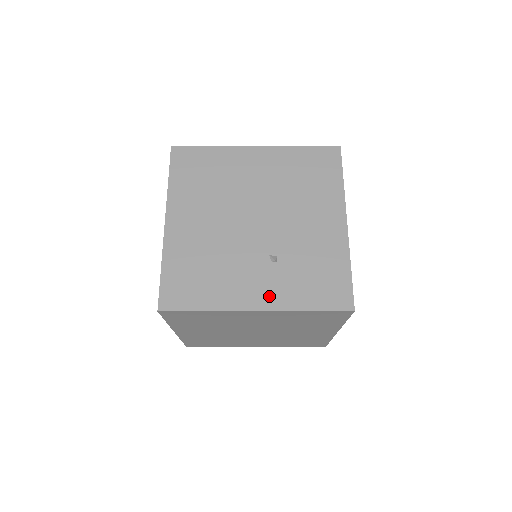
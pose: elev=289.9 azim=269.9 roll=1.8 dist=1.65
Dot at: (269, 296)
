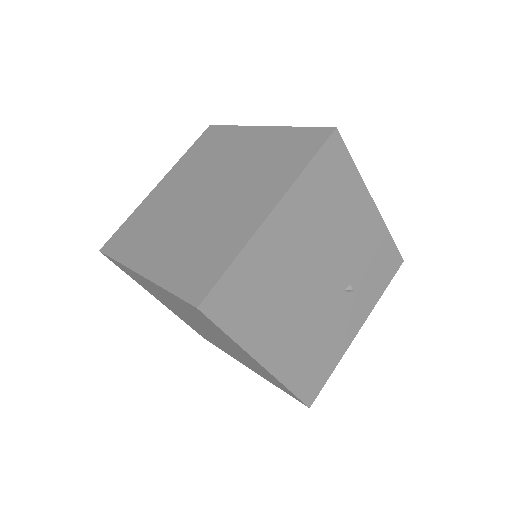
Dot at: (361, 314)
